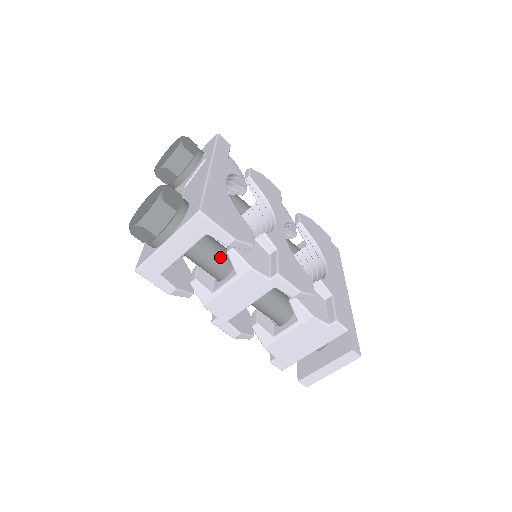
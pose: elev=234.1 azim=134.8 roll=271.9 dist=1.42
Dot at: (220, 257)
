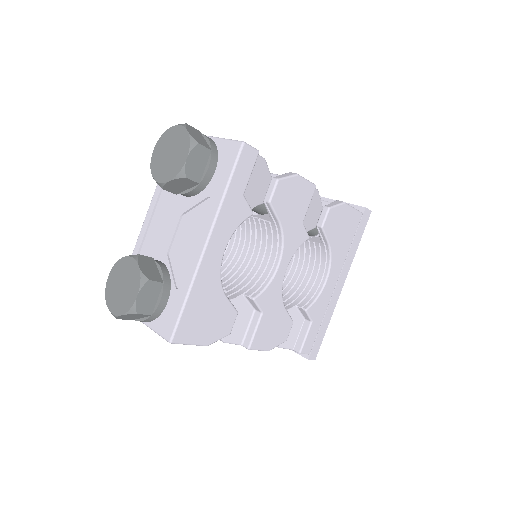
Dot at: occluded
